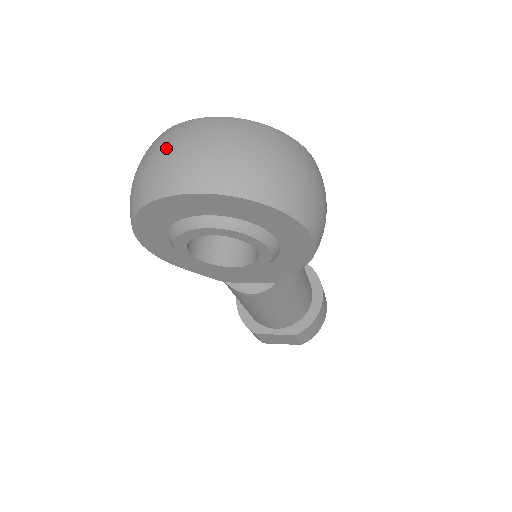
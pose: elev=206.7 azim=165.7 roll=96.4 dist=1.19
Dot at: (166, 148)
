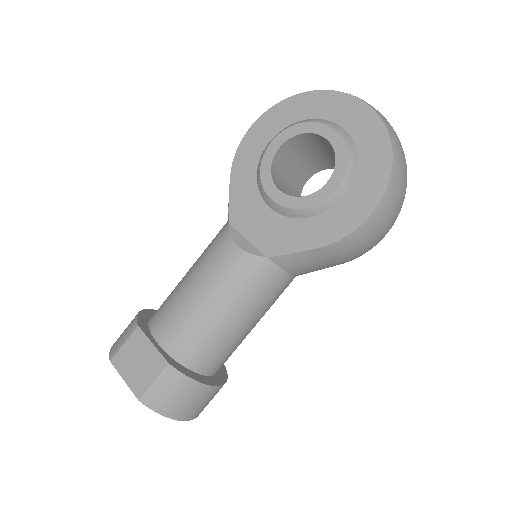
Dot at: occluded
